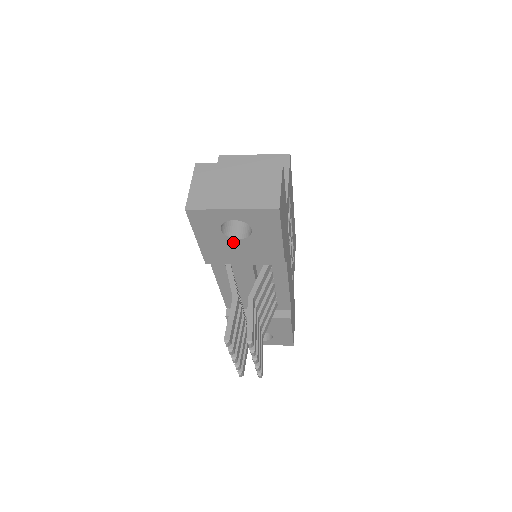
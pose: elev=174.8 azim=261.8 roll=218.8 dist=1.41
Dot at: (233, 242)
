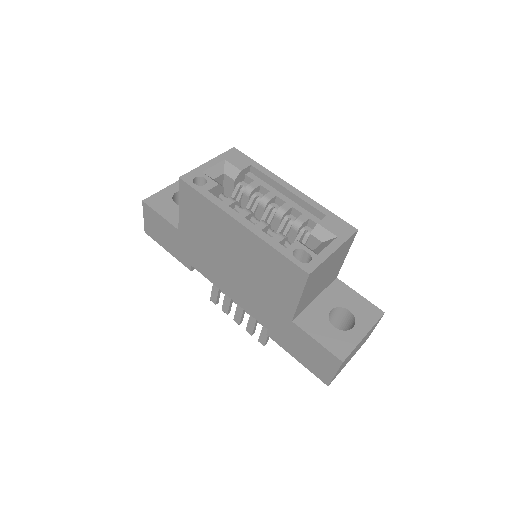
Dot at: occluded
